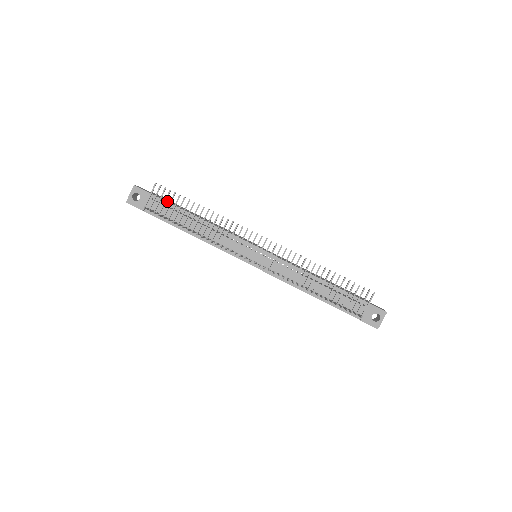
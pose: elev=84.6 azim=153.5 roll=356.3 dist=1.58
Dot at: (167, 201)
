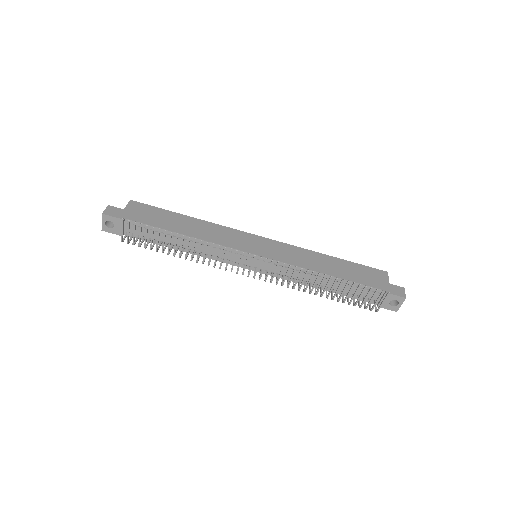
Dot at: (144, 221)
